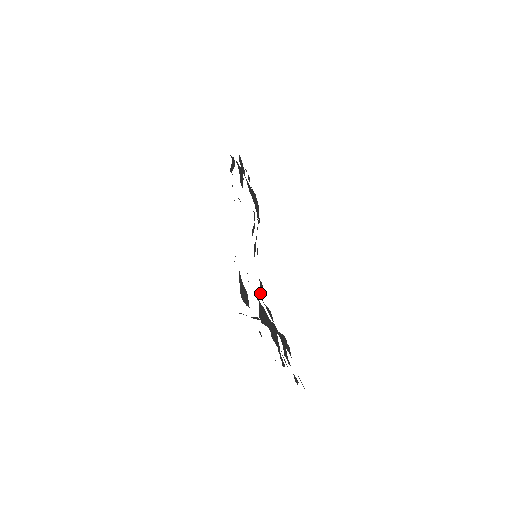
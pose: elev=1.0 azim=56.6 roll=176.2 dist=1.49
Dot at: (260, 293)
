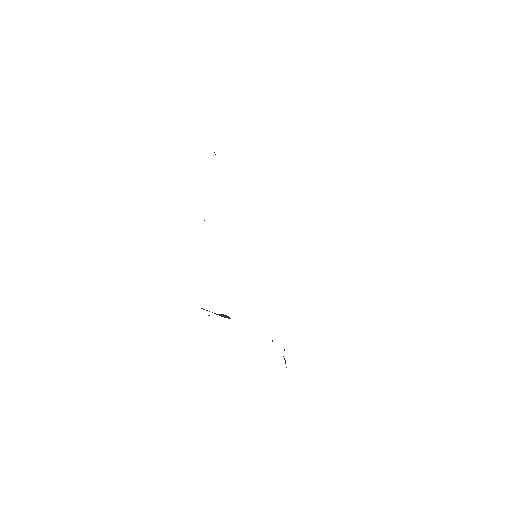
Dot at: occluded
